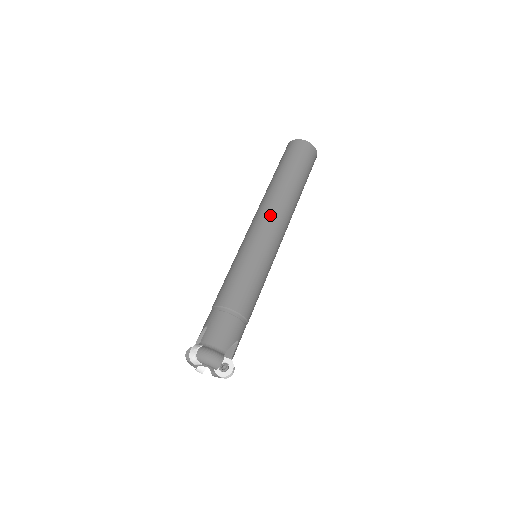
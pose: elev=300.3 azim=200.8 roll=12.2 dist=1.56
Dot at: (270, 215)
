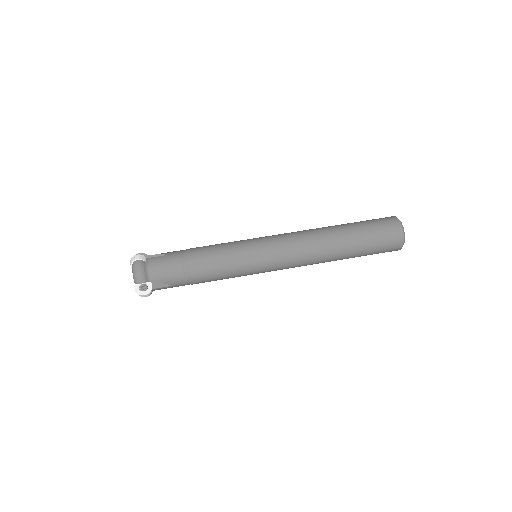
Dot at: (296, 244)
